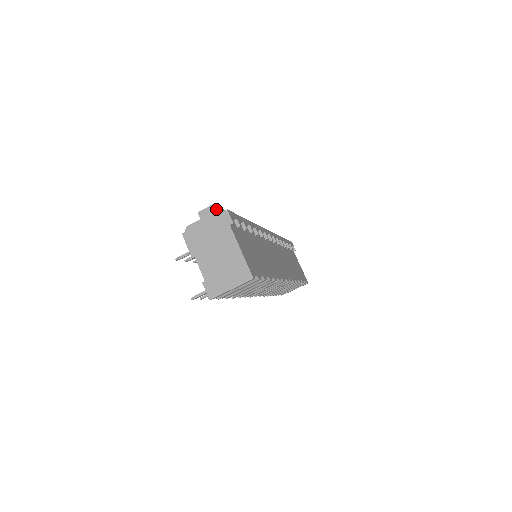
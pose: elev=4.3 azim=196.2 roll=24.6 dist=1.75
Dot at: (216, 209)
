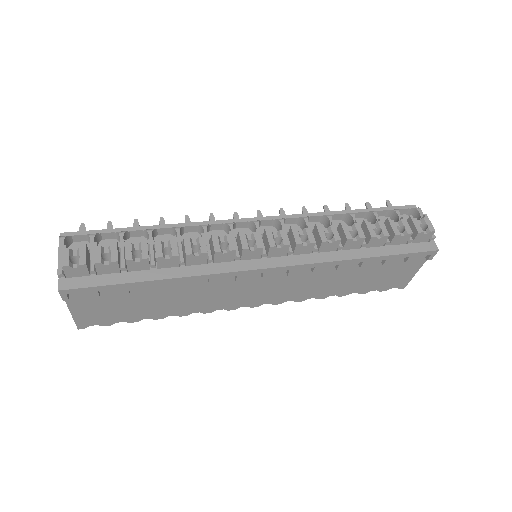
Dot at: (64, 271)
